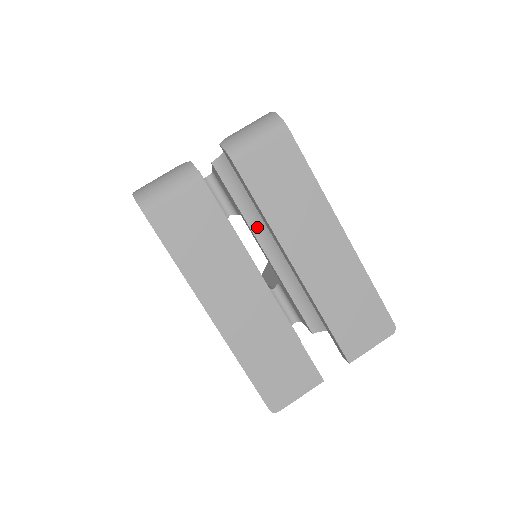
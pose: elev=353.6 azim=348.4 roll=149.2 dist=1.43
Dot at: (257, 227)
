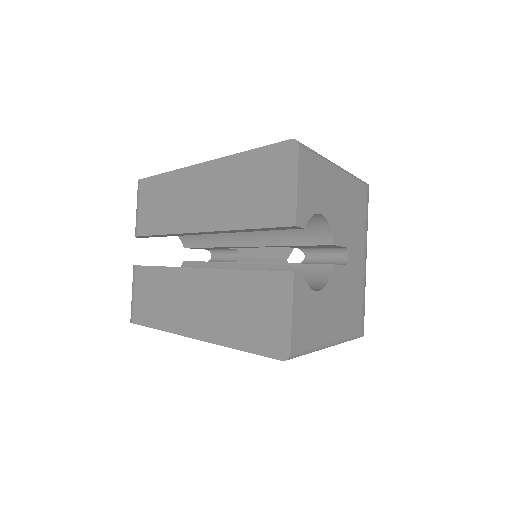
Dot at: (226, 241)
